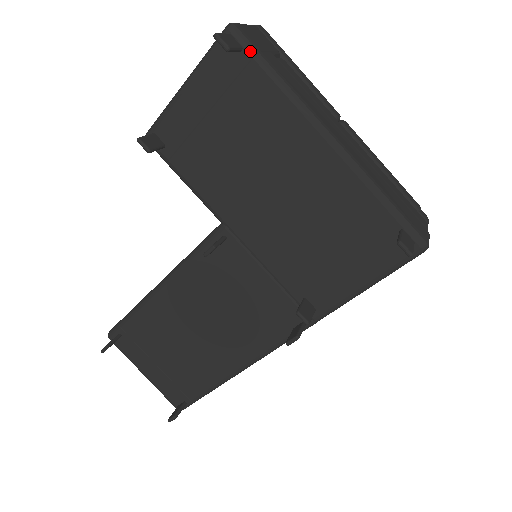
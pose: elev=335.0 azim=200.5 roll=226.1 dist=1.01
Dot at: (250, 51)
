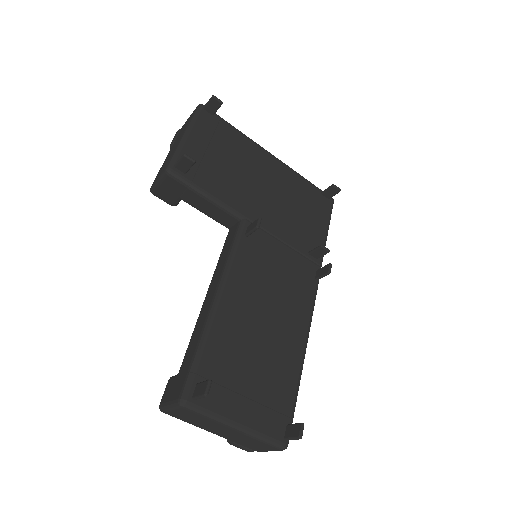
Dot at: (218, 115)
